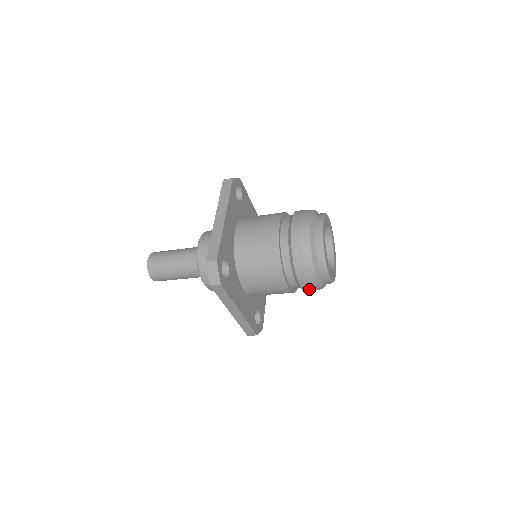
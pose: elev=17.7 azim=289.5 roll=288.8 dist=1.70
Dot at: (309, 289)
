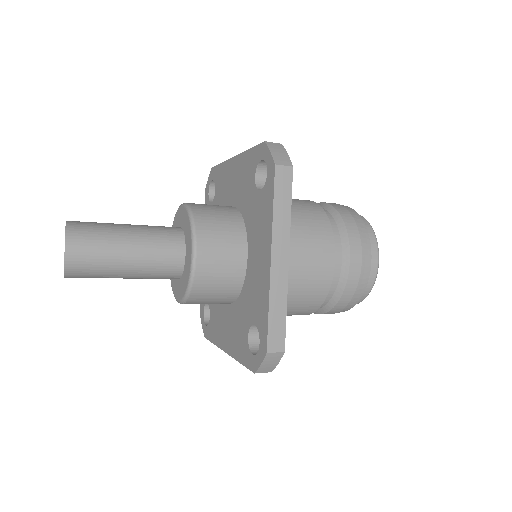
Dot at: occluded
